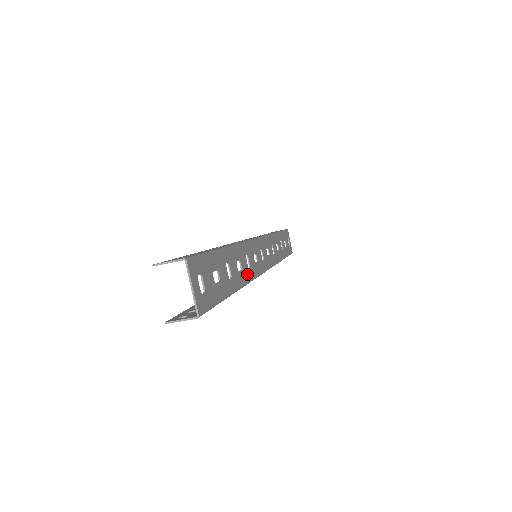
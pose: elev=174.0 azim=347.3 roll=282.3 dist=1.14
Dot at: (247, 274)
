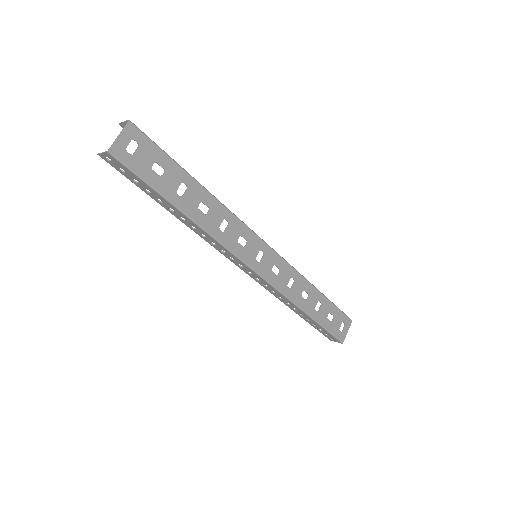
Dot at: (212, 227)
